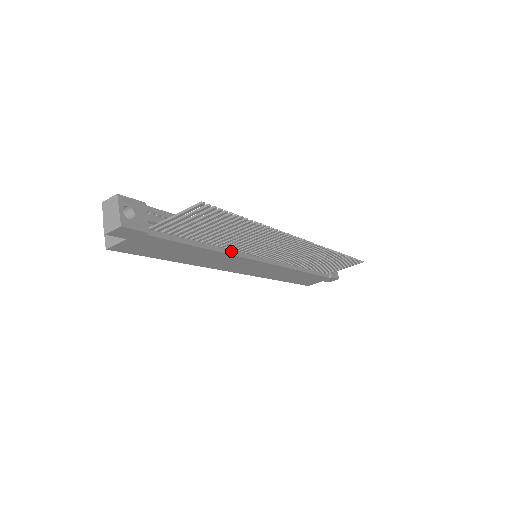
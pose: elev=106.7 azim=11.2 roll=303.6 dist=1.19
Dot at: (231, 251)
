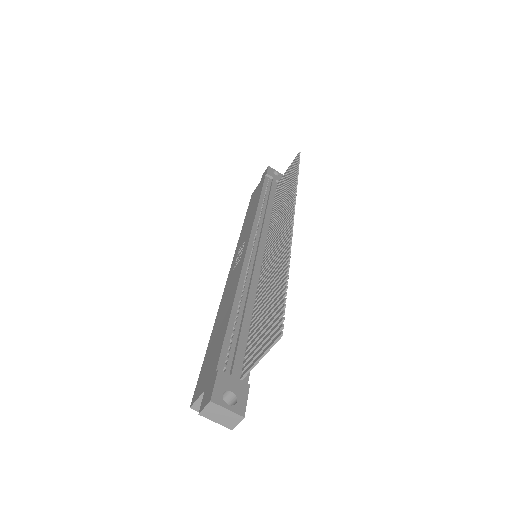
Dot at: occluded
